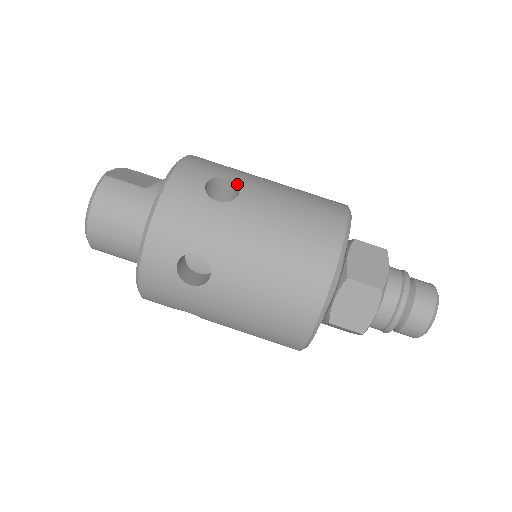
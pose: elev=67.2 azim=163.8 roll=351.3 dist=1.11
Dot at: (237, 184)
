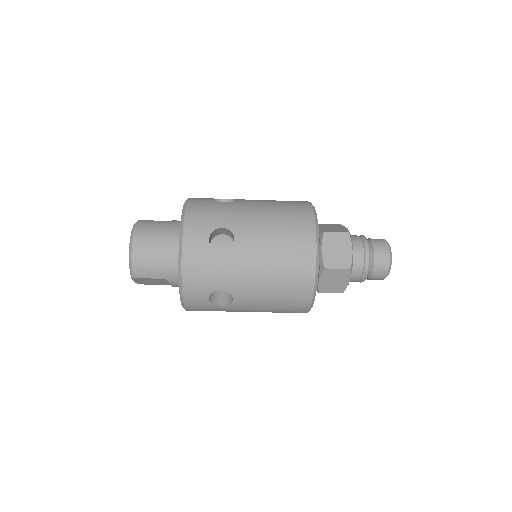
Dot at: (232, 199)
